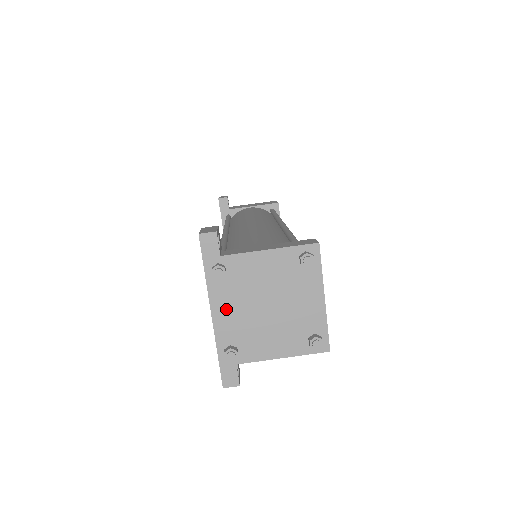
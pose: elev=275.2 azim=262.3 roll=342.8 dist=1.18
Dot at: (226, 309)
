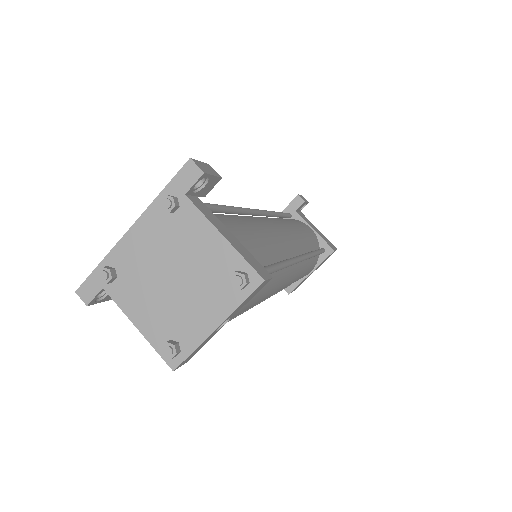
Dot at: (143, 239)
